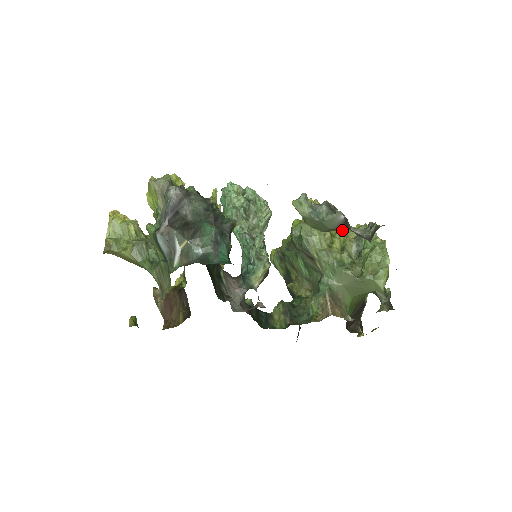
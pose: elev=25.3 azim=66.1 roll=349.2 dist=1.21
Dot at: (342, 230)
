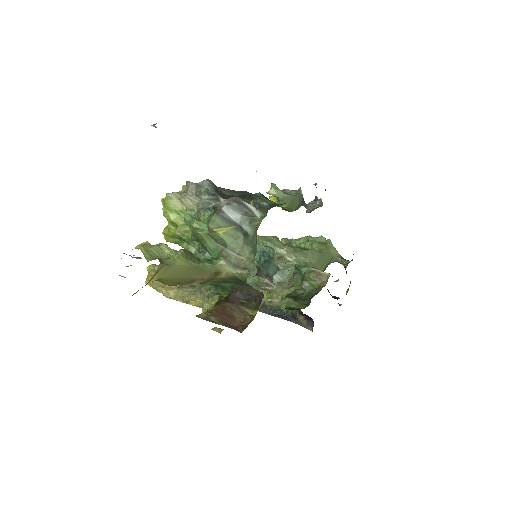
Dot at: occluded
